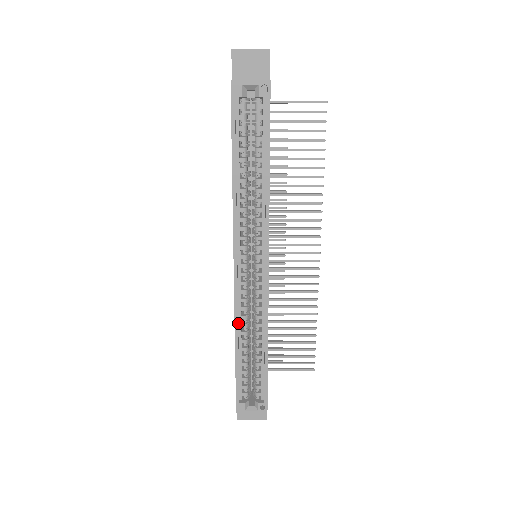
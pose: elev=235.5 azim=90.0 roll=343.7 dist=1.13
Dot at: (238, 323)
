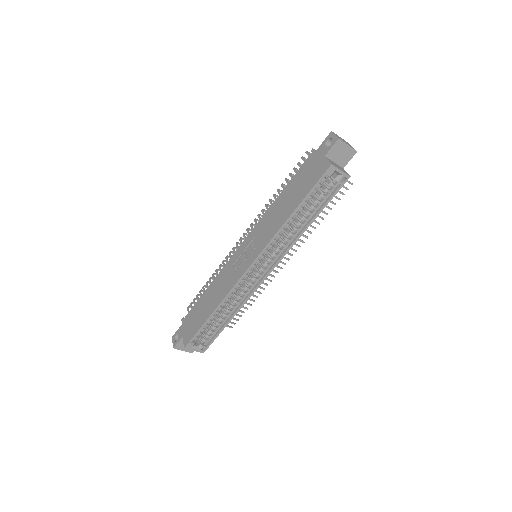
Dot at: (226, 297)
